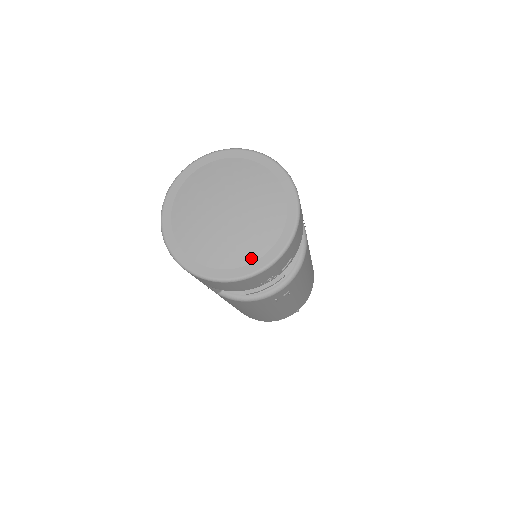
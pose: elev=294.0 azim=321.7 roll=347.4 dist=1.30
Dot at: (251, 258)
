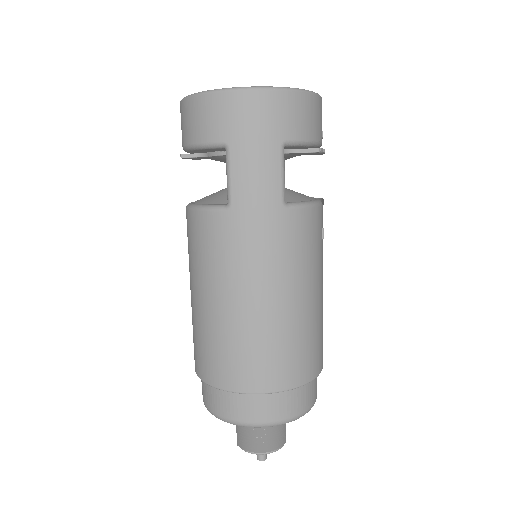
Dot at: occluded
